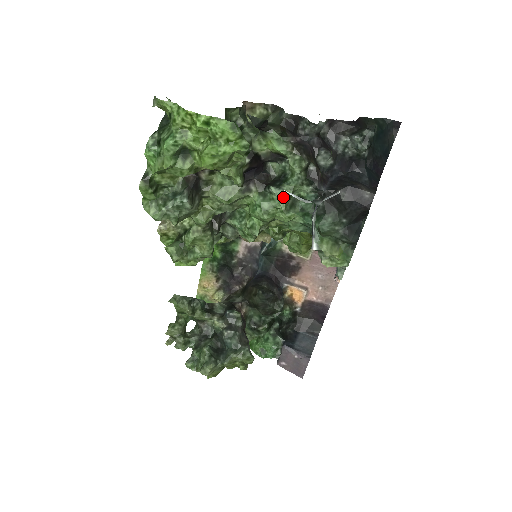
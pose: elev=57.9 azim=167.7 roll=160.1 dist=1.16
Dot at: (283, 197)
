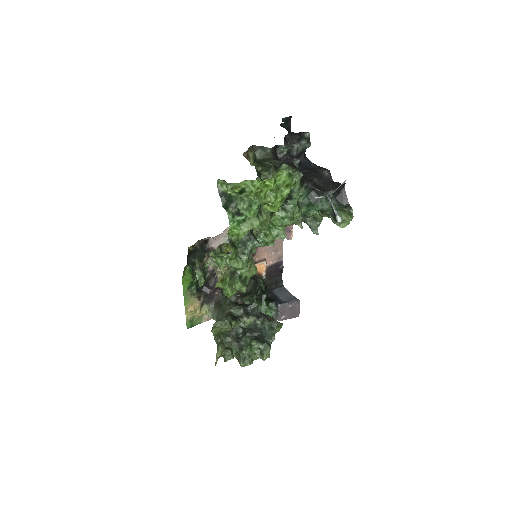
Dot at: (295, 203)
